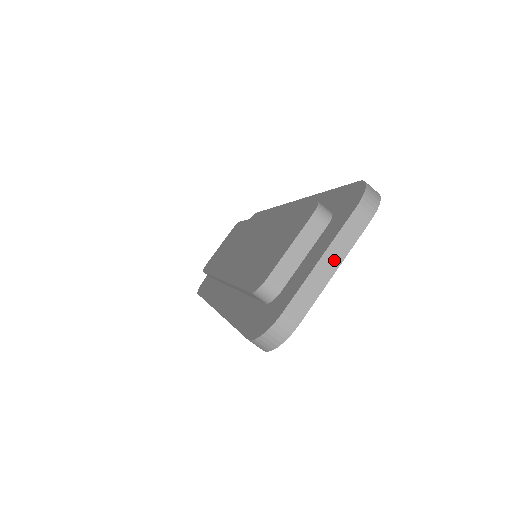
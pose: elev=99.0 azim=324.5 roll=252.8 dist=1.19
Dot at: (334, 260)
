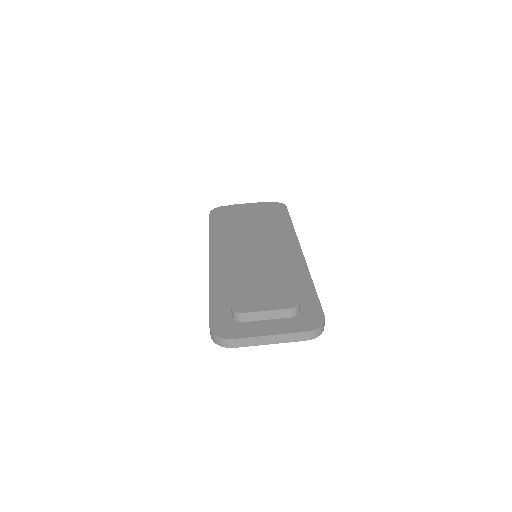
Dot at: (275, 340)
